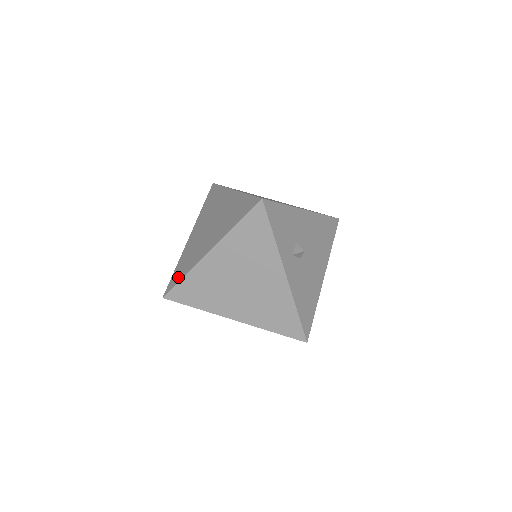
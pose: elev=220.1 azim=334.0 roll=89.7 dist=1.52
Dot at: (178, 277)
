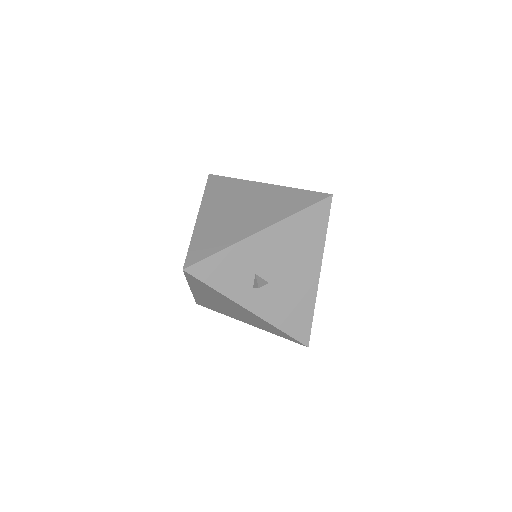
Dot at: occluded
